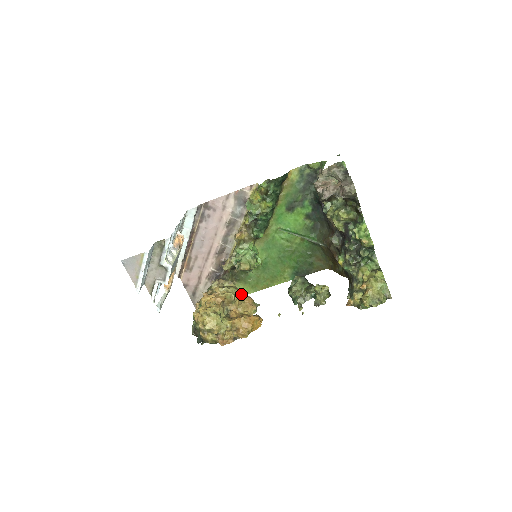
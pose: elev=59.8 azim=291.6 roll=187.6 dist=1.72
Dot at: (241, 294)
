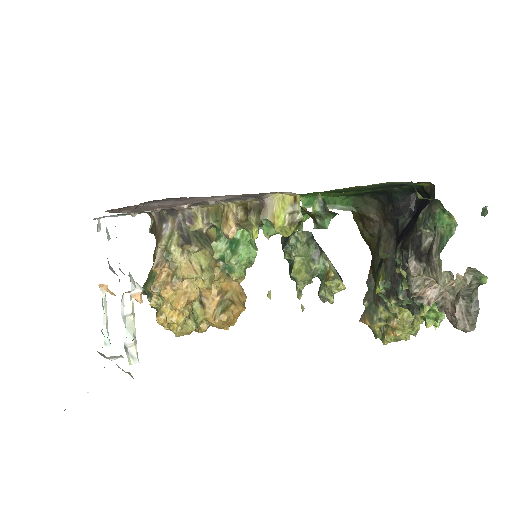
Dot at: (217, 262)
